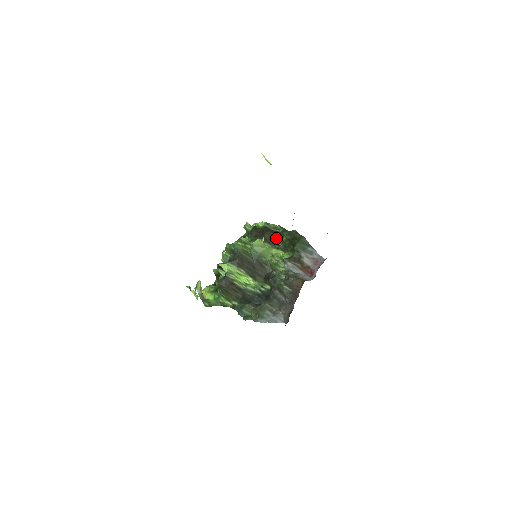
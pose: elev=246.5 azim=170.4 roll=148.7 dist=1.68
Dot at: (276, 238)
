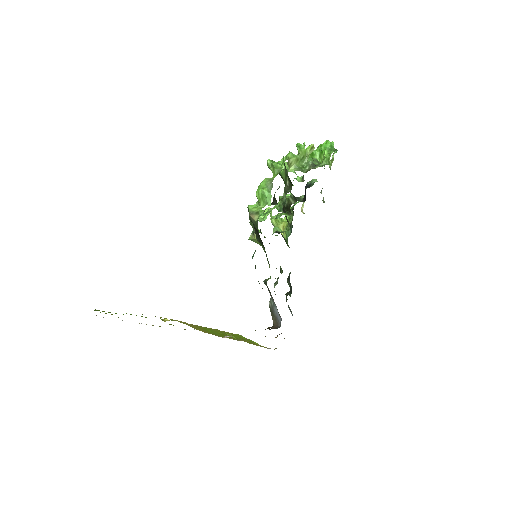
Dot at: occluded
